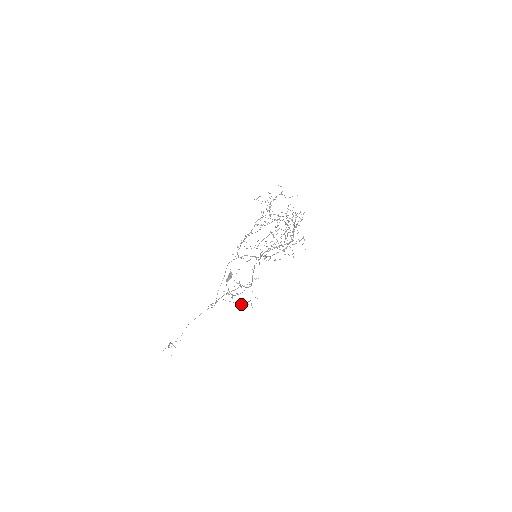
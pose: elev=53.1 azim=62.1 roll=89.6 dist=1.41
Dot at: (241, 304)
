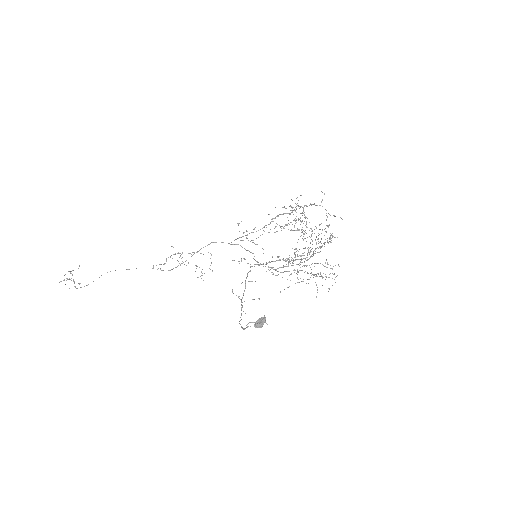
Dot at: (186, 265)
